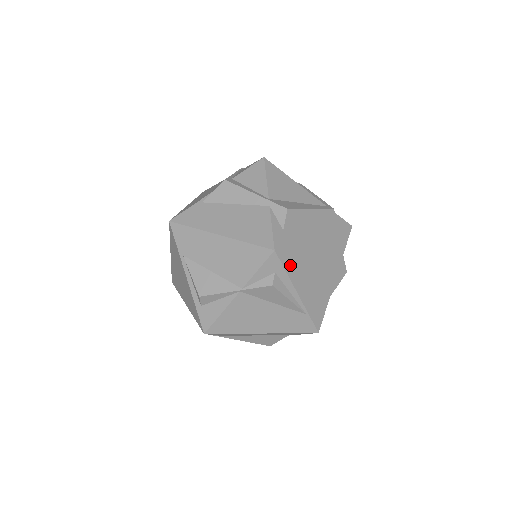
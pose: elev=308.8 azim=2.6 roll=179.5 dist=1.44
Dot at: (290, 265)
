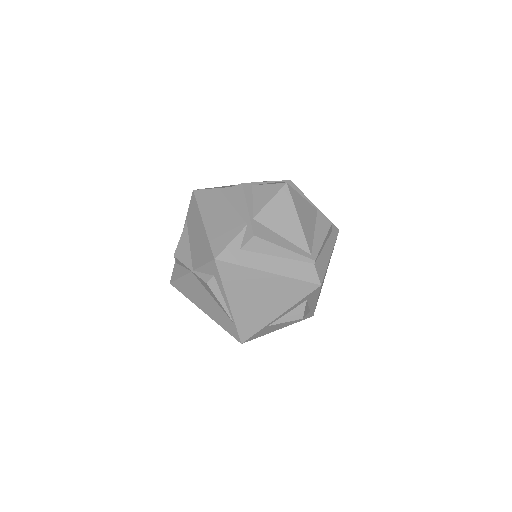
Dot at: (228, 278)
